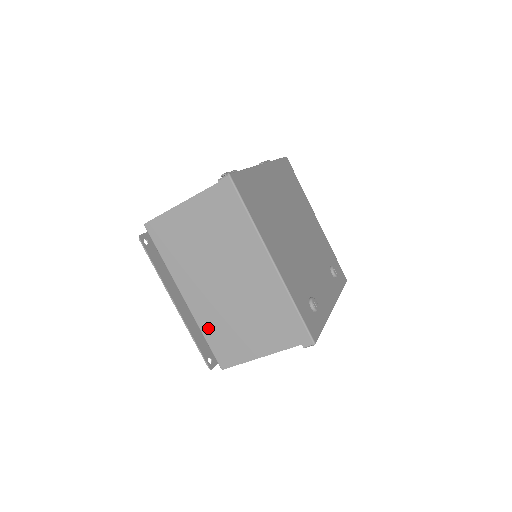
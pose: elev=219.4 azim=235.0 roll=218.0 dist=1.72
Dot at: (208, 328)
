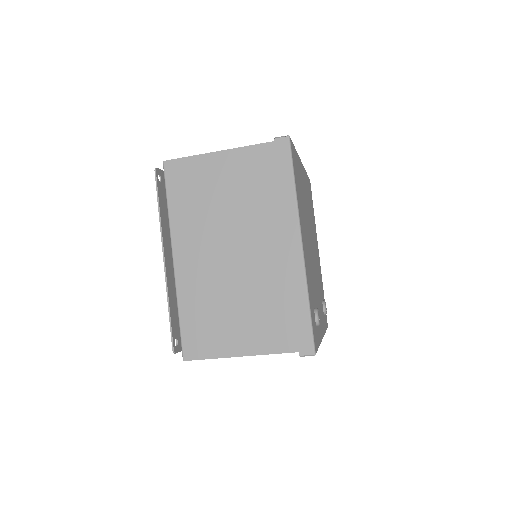
Dot at: (189, 303)
